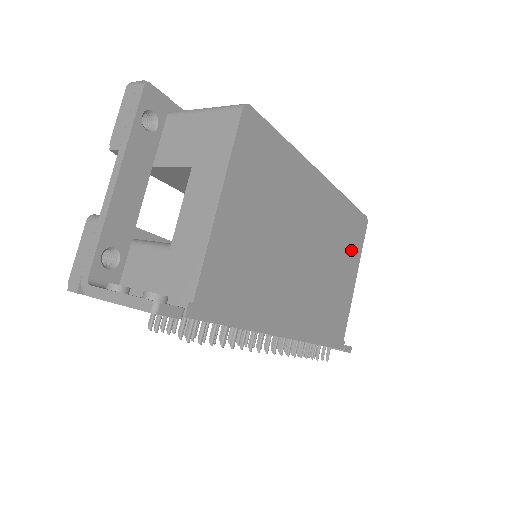
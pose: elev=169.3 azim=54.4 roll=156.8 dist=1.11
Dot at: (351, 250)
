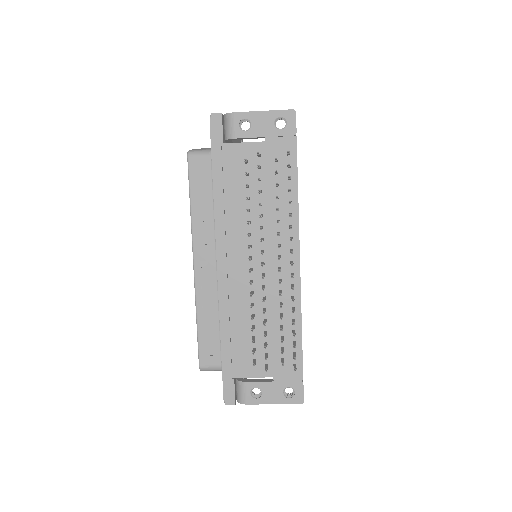
Dot at: occluded
